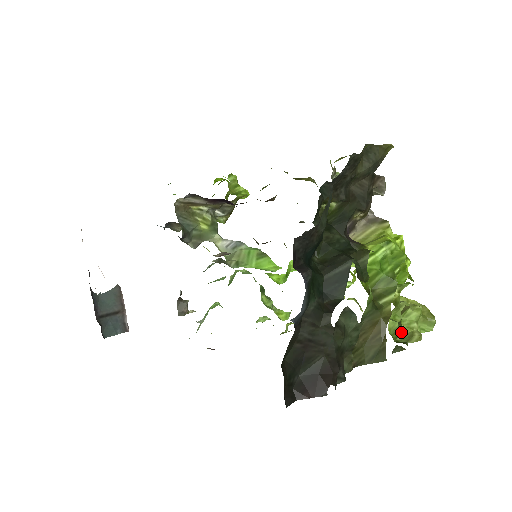
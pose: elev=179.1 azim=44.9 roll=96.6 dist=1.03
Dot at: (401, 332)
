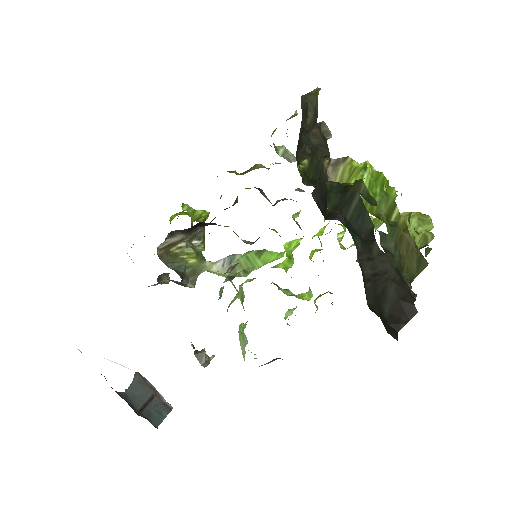
Dot at: (415, 241)
